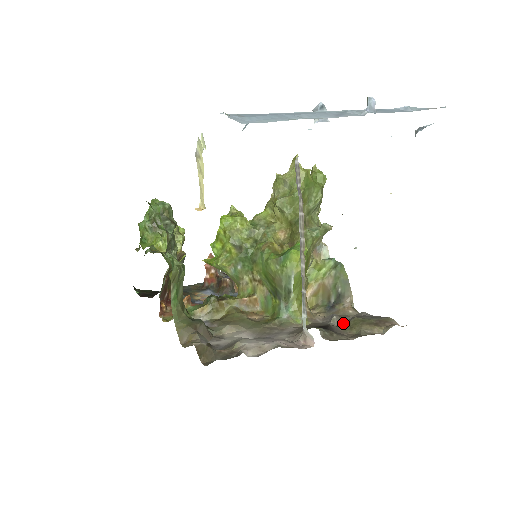
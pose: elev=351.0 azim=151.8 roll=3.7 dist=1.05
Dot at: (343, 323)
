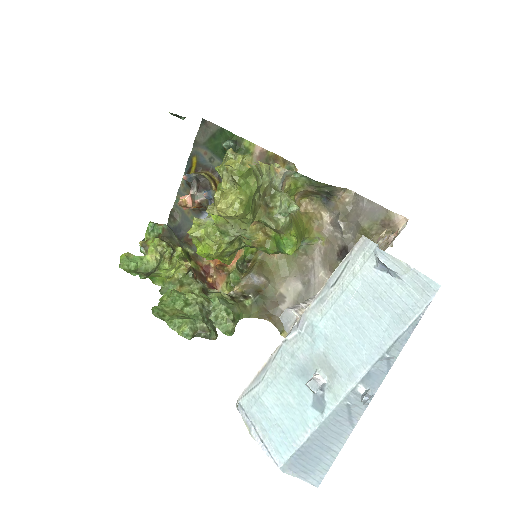
Dot at: (353, 230)
